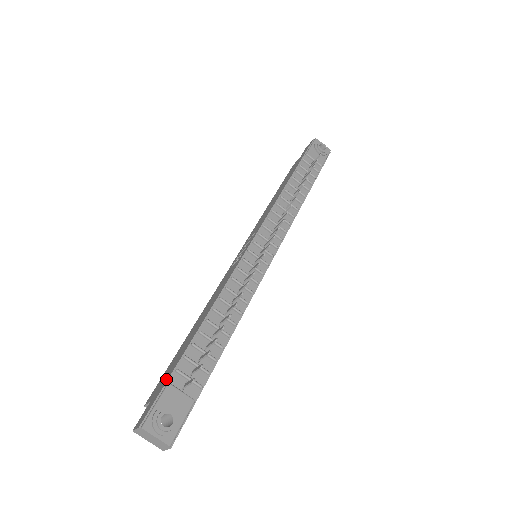
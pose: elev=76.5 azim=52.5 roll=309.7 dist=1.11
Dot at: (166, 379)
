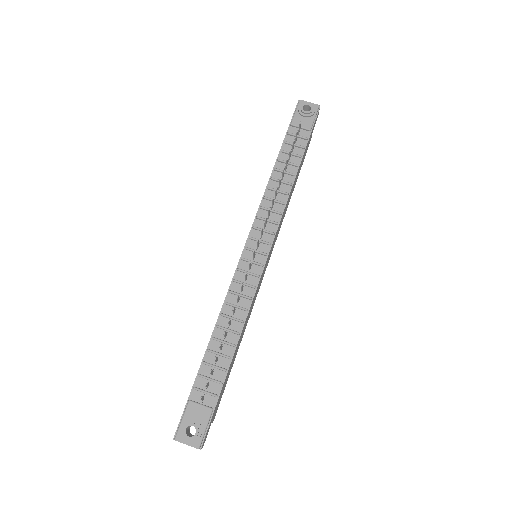
Dot at: (190, 395)
